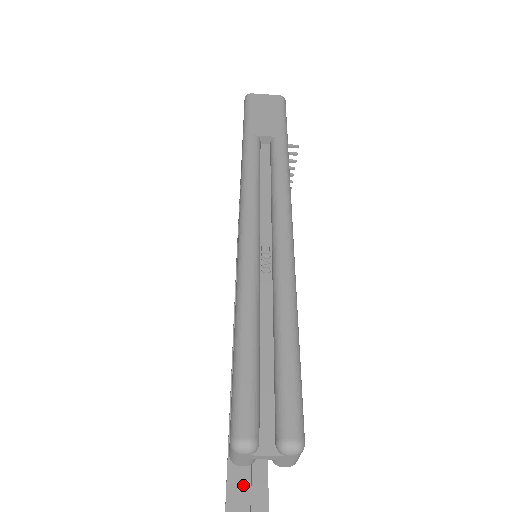
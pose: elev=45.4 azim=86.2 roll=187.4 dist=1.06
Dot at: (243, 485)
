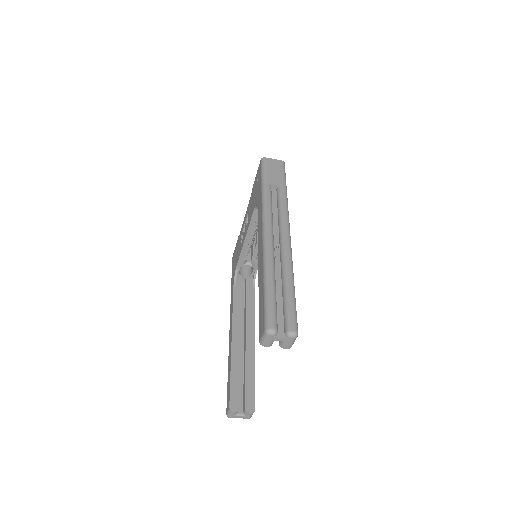
Dot at: occluded
